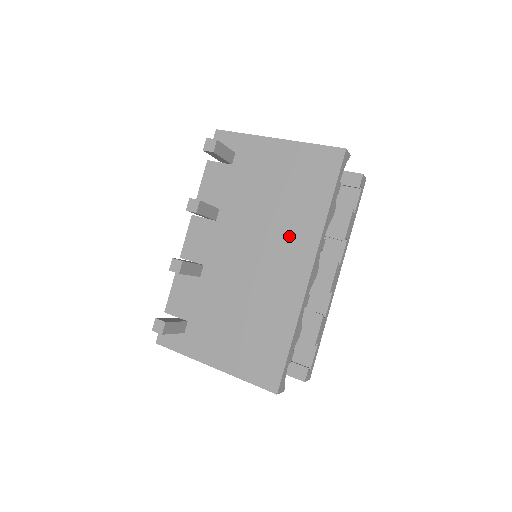
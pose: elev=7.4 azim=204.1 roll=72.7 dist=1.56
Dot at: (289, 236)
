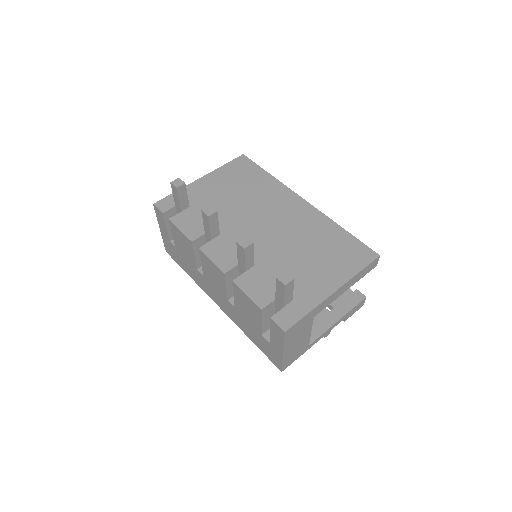
Dot at: (271, 200)
